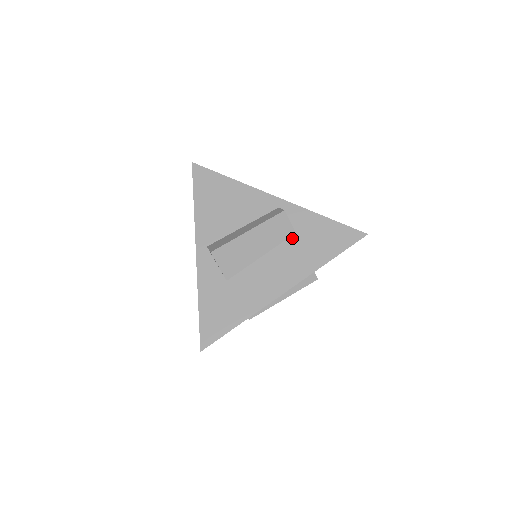
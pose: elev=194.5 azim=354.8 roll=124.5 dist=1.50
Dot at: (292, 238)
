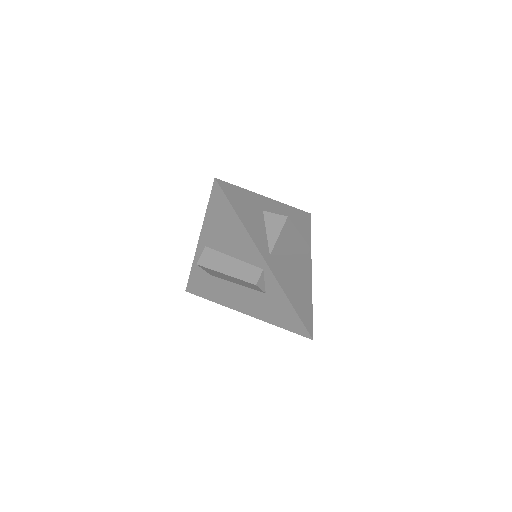
Dot at: (262, 294)
